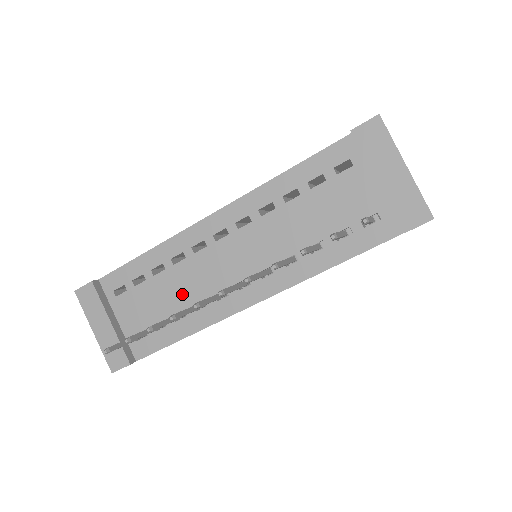
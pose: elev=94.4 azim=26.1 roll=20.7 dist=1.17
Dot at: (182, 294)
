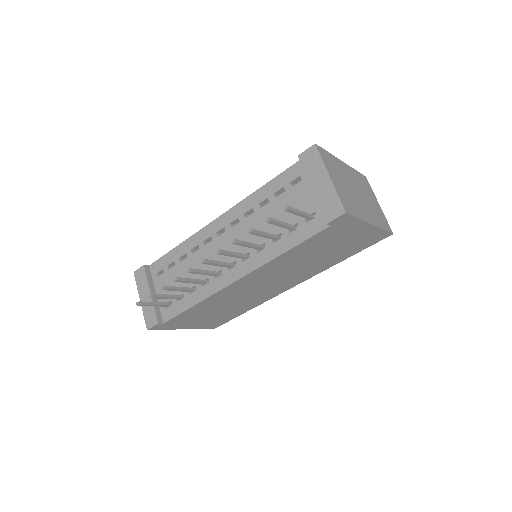
Dot at: (195, 274)
